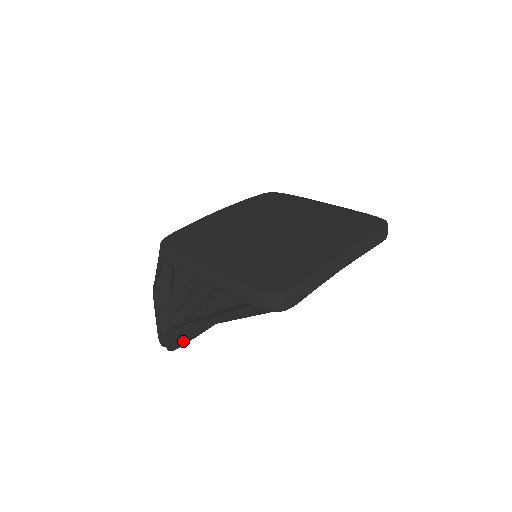
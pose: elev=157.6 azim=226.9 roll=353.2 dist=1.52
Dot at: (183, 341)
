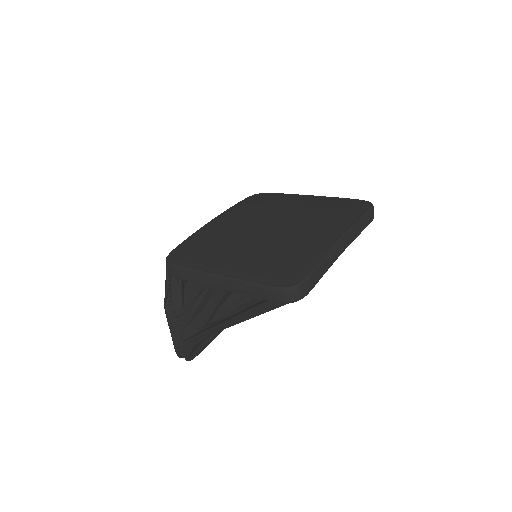
Dot at: (199, 349)
